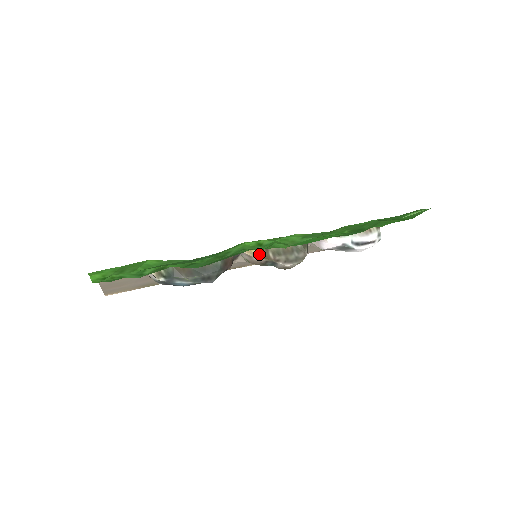
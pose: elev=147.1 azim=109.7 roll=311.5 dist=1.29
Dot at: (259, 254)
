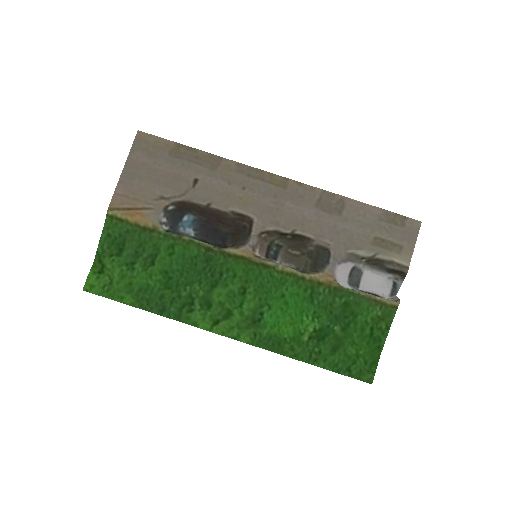
Dot at: (259, 258)
